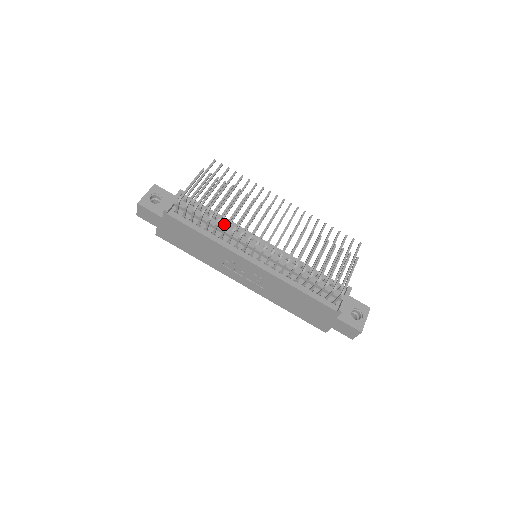
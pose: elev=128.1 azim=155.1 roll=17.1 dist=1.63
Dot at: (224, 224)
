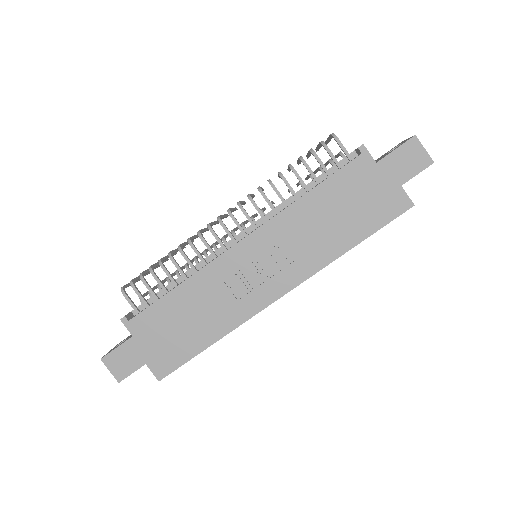
Dot at: occluded
